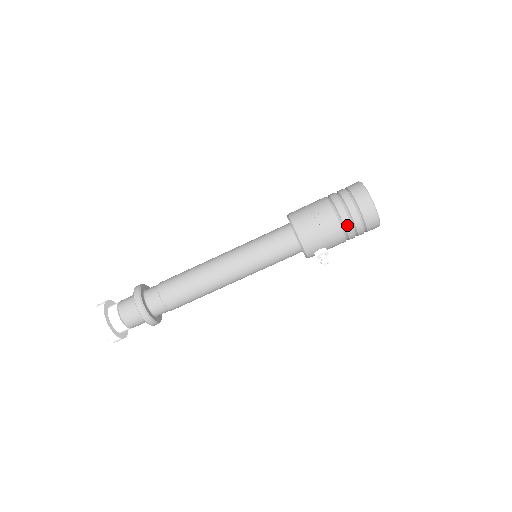
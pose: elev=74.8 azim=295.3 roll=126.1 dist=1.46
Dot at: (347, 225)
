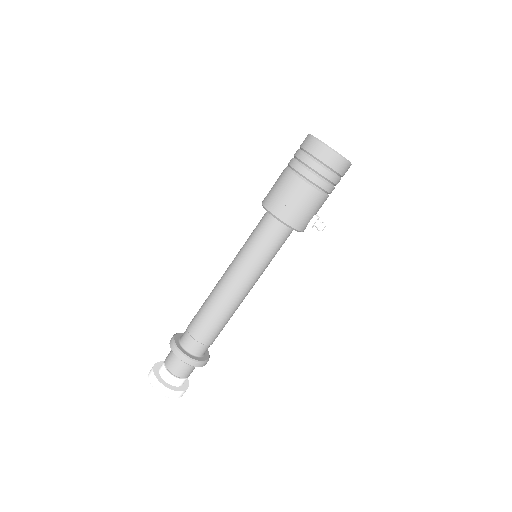
Dot at: (323, 186)
